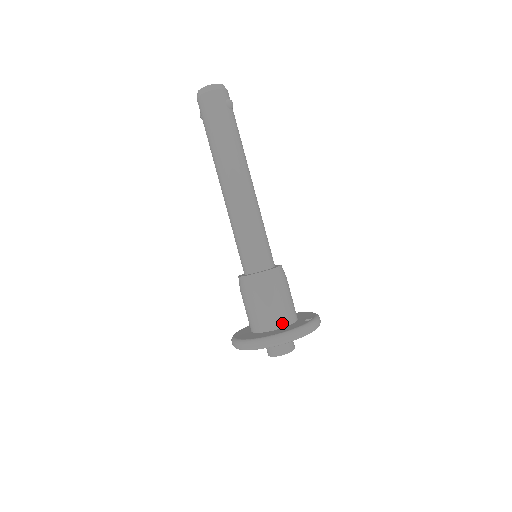
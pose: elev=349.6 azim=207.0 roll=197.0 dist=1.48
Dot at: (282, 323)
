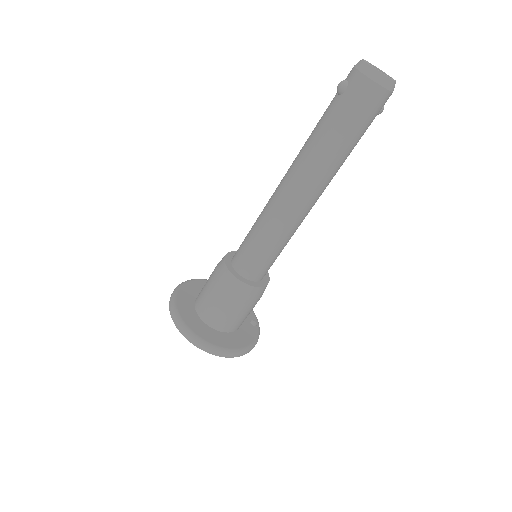
Dot at: occluded
